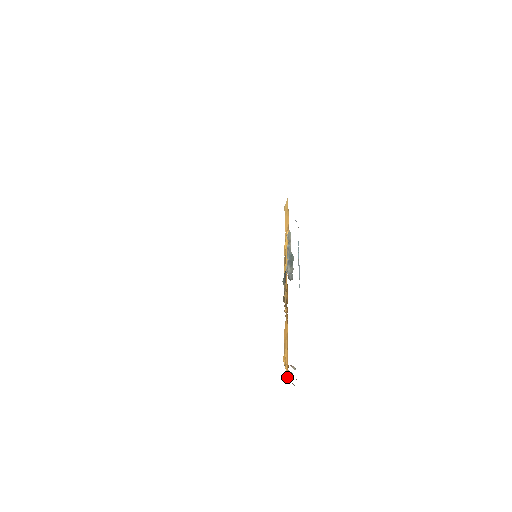
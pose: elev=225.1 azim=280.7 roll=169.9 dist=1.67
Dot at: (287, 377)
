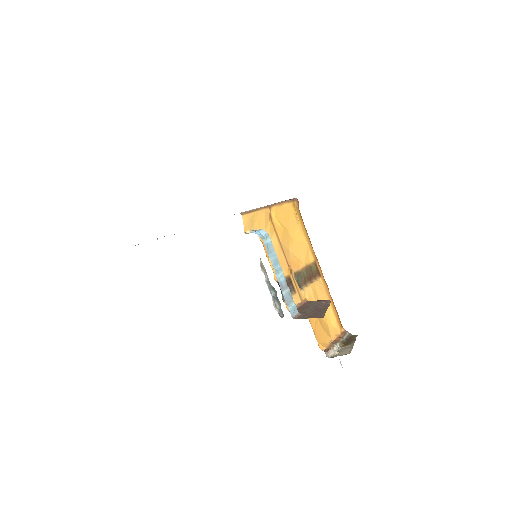
Dot at: (340, 330)
